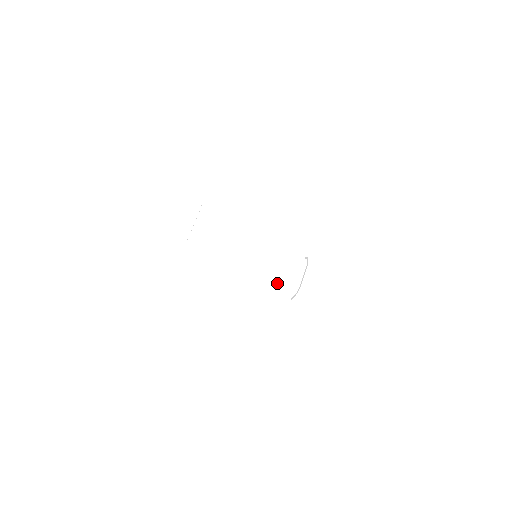
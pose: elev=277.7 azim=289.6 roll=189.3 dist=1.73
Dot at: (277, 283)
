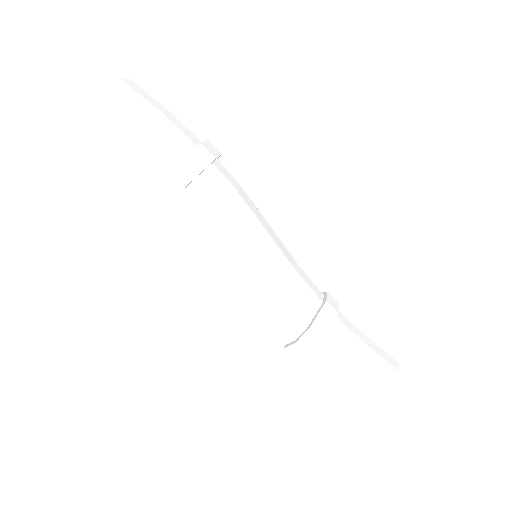
Dot at: (275, 310)
